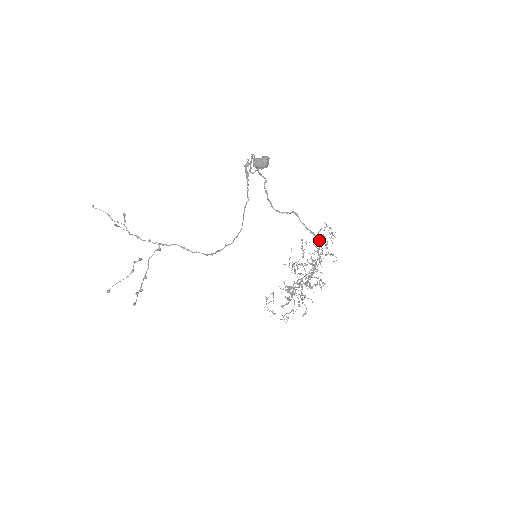
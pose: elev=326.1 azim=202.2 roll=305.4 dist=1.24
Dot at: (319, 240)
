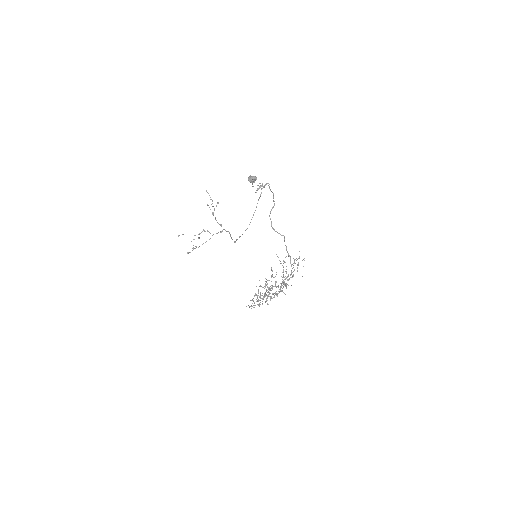
Dot at: (292, 264)
